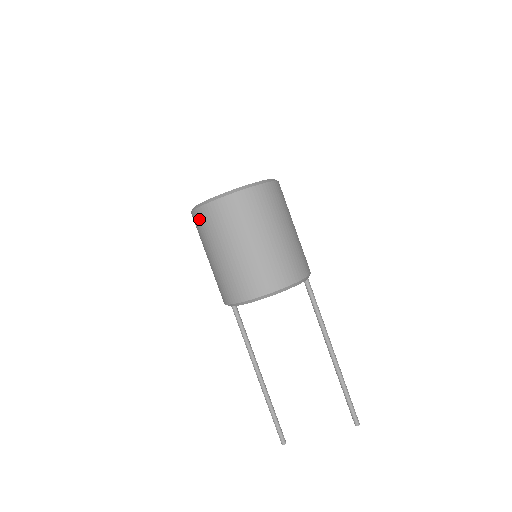
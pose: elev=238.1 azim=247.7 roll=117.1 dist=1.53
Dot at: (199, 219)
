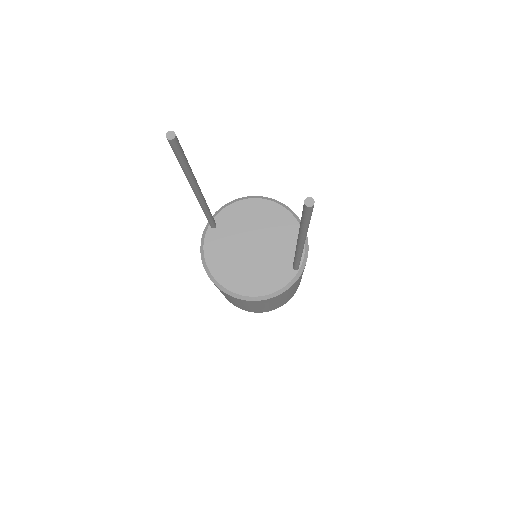
Dot at: occluded
